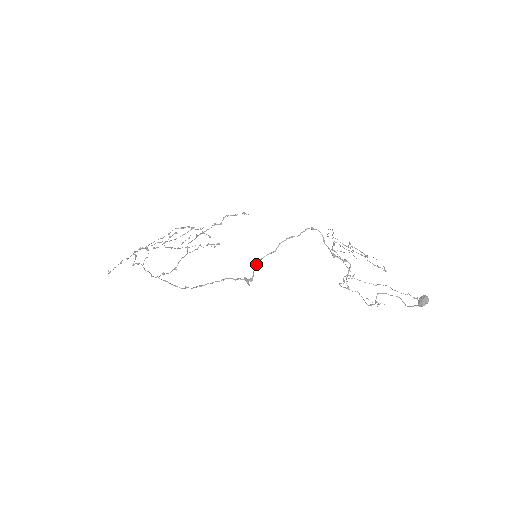
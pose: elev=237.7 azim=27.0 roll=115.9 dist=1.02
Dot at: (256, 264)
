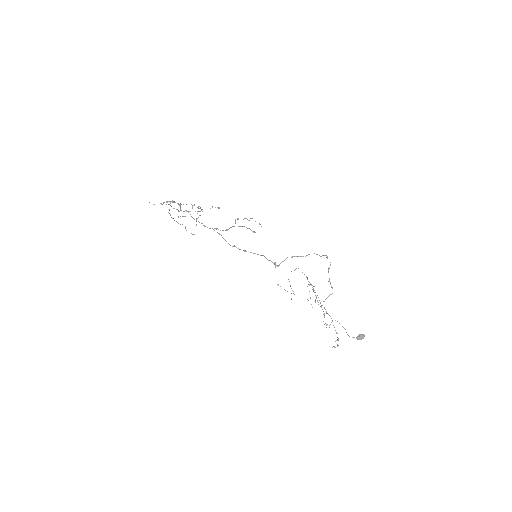
Dot at: occluded
